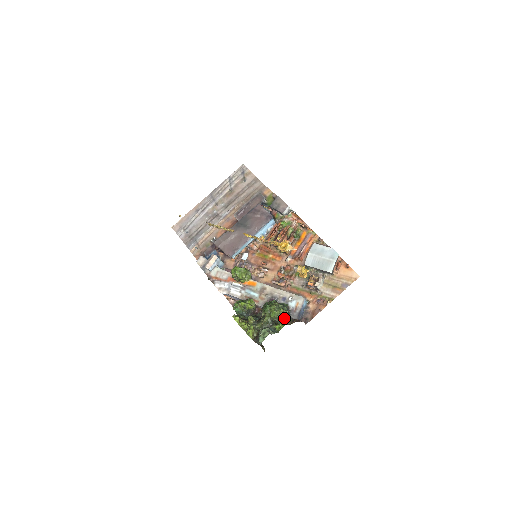
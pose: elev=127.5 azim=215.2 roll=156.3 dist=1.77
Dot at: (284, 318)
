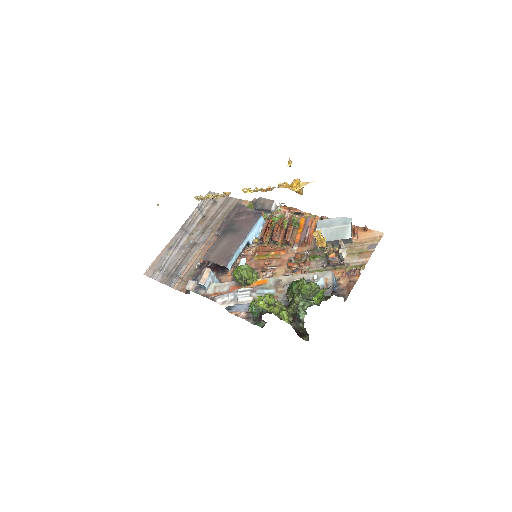
Dot at: occluded
